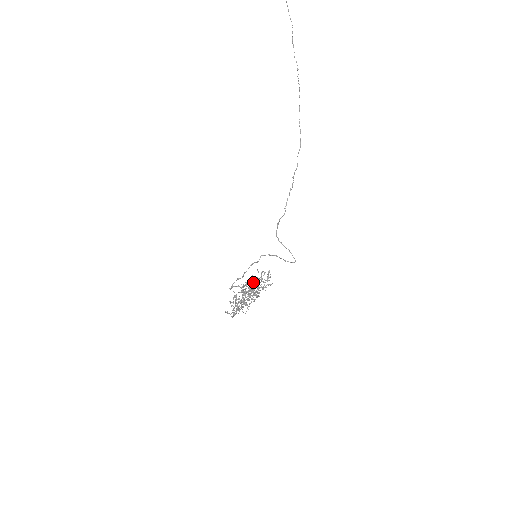
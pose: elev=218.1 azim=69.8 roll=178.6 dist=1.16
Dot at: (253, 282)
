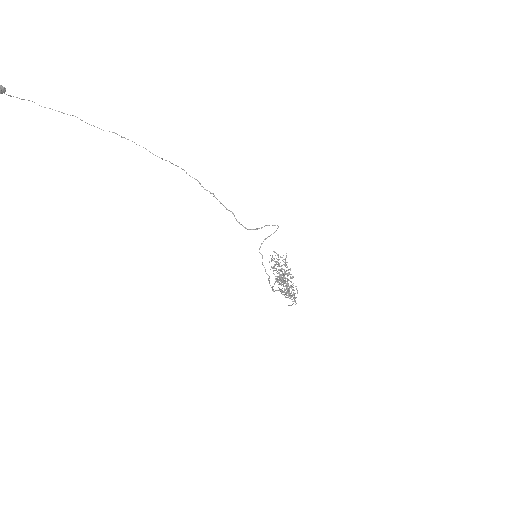
Dot at: occluded
